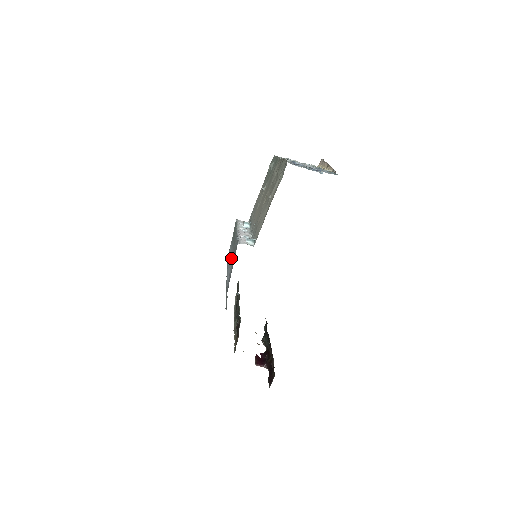
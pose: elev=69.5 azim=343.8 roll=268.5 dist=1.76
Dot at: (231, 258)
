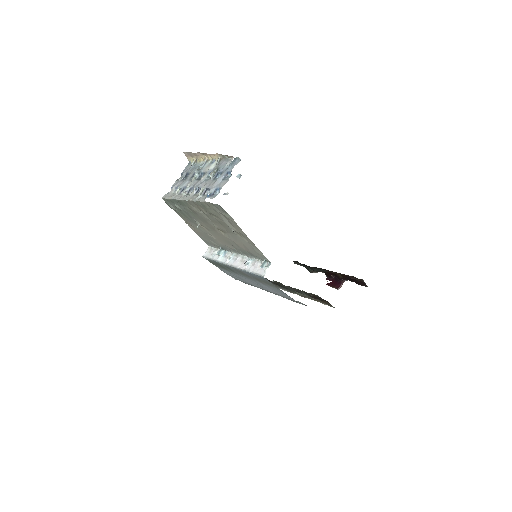
Dot at: (253, 281)
